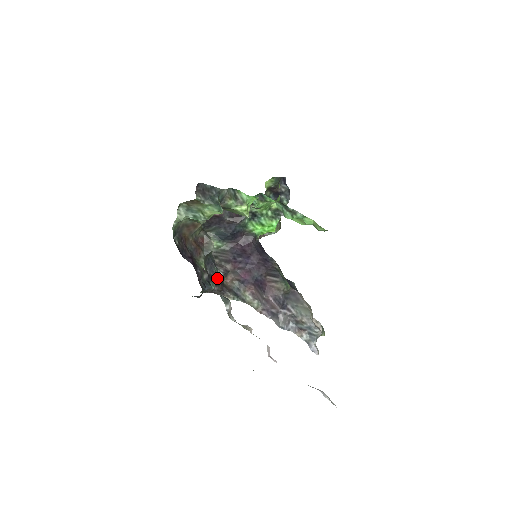
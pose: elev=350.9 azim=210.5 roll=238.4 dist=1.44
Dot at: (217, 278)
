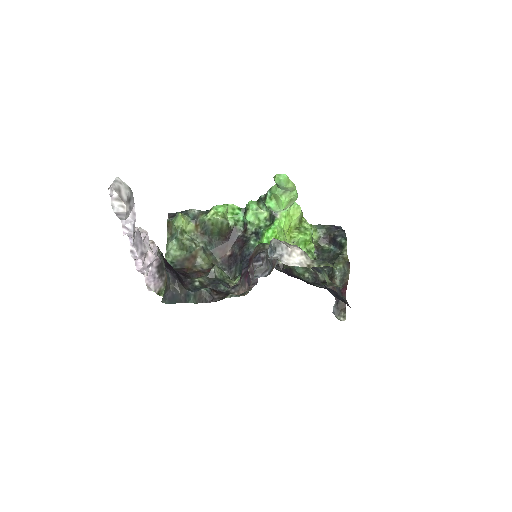
Dot at: (222, 292)
